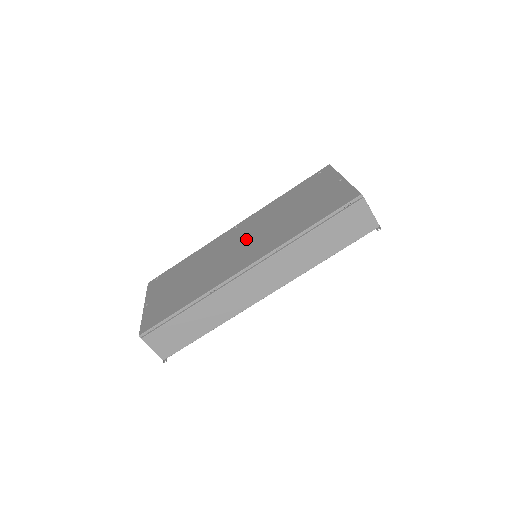
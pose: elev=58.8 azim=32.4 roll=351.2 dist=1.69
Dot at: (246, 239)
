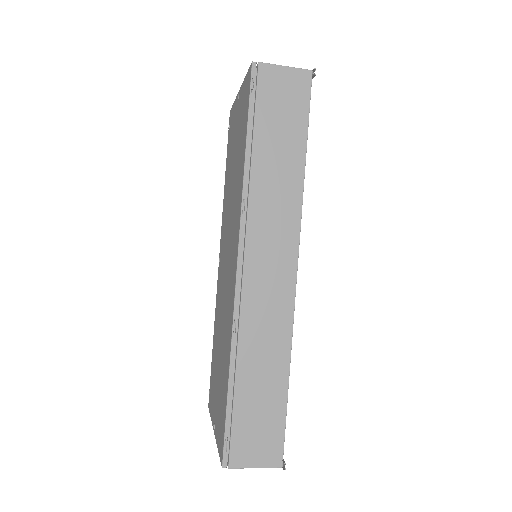
Dot at: (226, 251)
